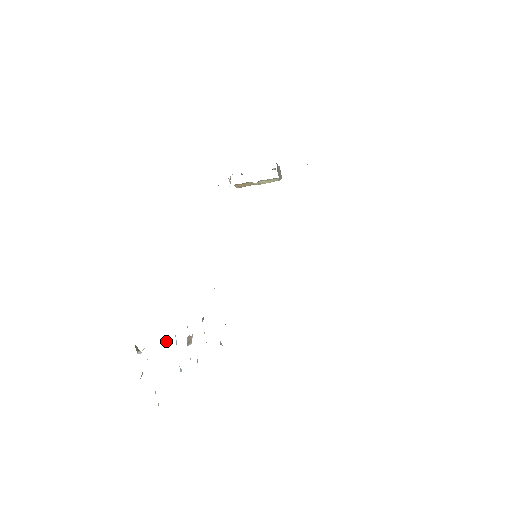
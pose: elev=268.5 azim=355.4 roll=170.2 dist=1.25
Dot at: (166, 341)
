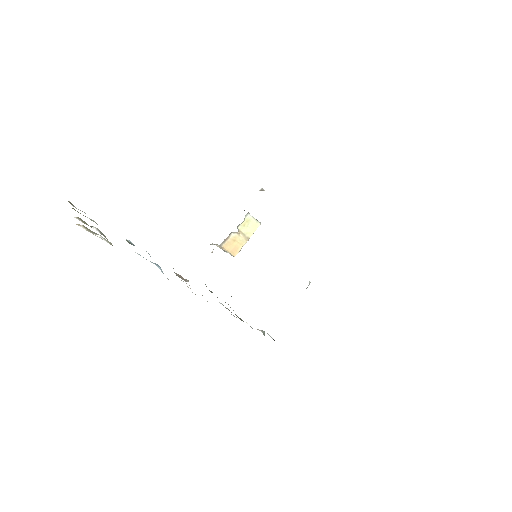
Dot at: (129, 242)
